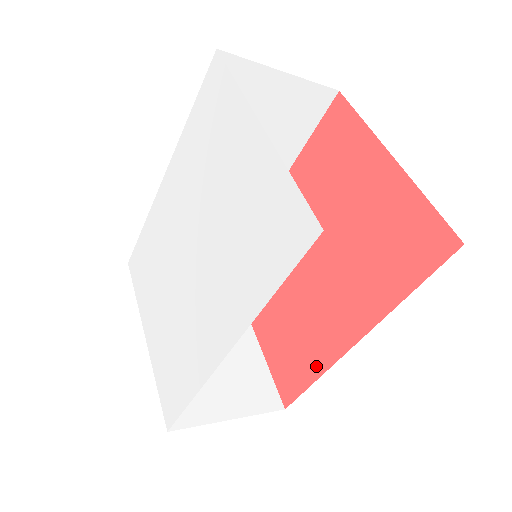
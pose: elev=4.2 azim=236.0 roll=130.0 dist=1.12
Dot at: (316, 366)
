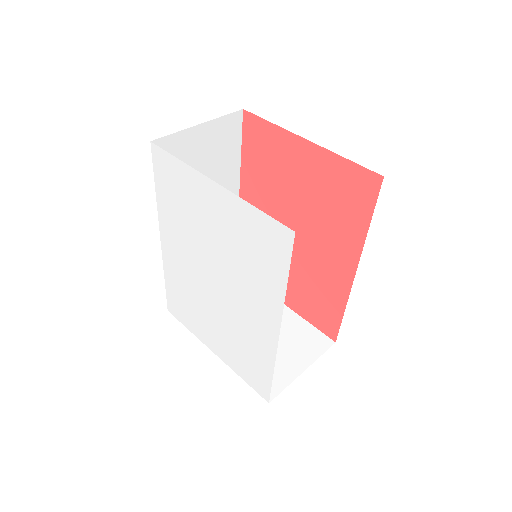
Dot at: (339, 302)
